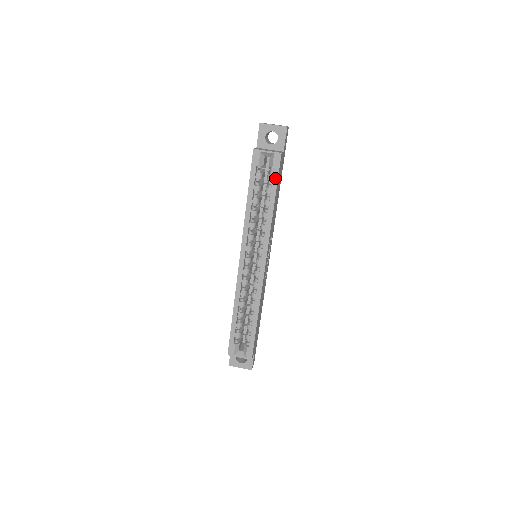
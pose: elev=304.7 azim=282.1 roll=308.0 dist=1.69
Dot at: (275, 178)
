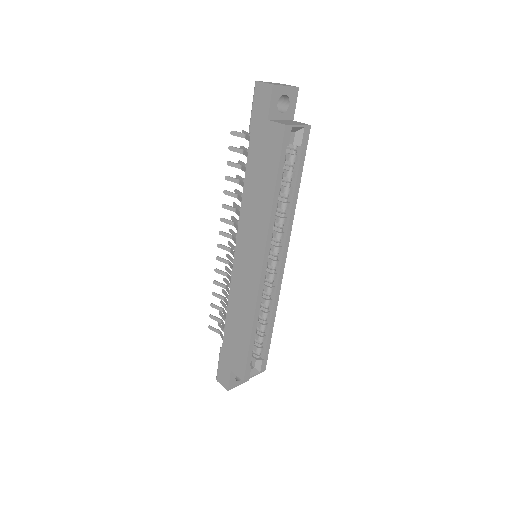
Dot at: (302, 158)
